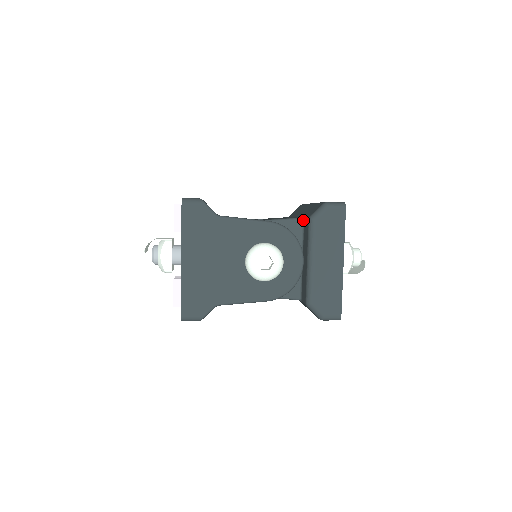
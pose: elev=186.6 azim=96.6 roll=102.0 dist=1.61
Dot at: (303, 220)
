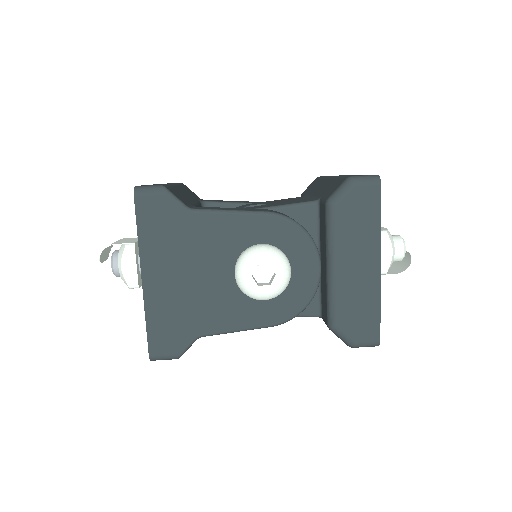
Dot at: (318, 204)
